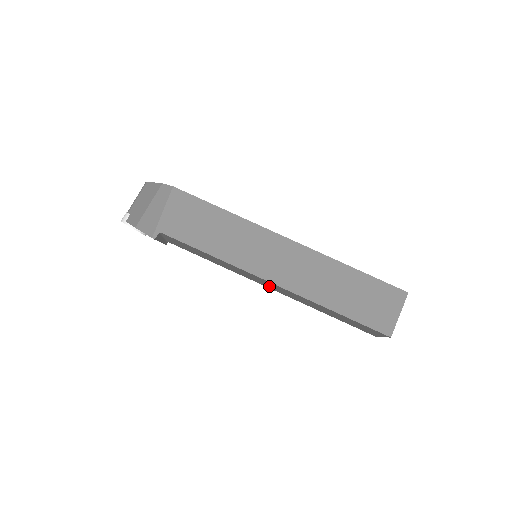
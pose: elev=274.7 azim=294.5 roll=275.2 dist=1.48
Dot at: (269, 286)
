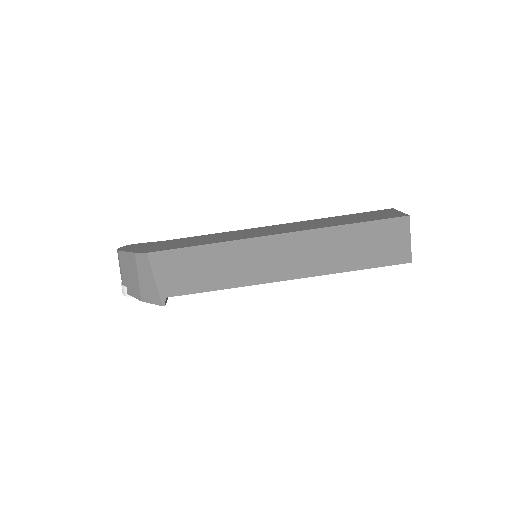
Dot at: occluded
